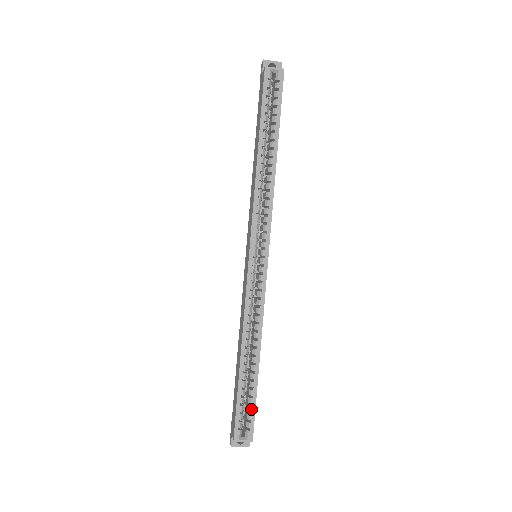
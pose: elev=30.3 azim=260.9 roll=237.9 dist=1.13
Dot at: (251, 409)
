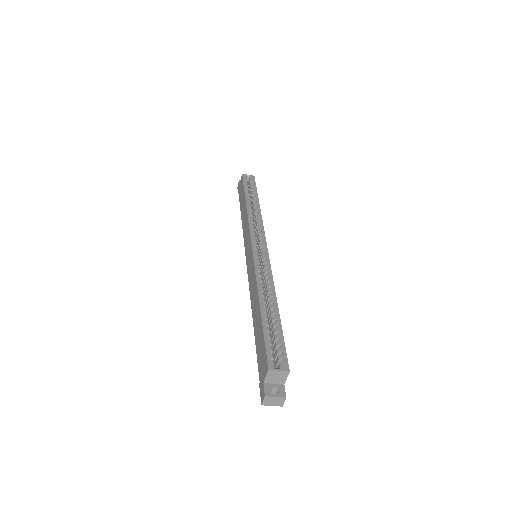
Dot at: (280, 342)
